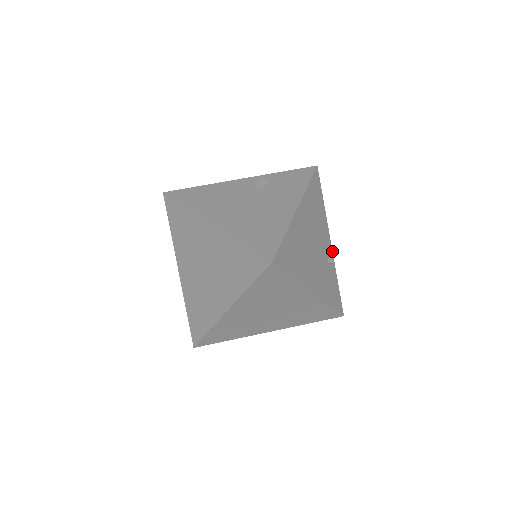
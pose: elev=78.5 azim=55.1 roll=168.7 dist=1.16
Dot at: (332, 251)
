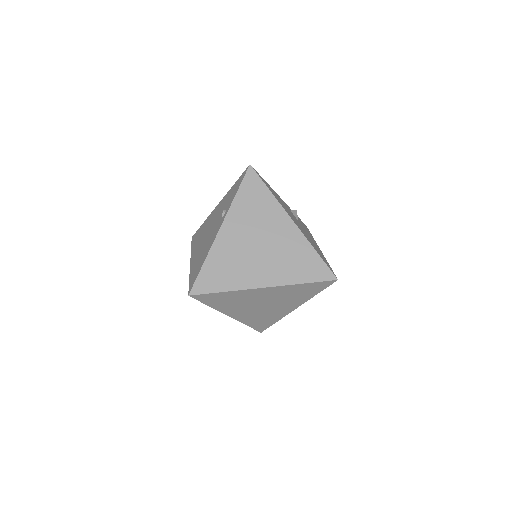
Dot at: occluded
